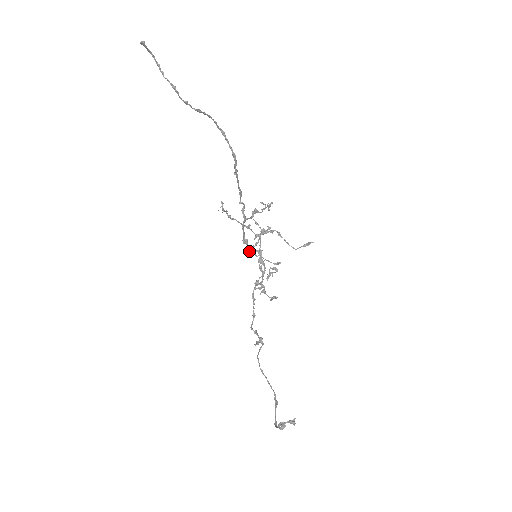
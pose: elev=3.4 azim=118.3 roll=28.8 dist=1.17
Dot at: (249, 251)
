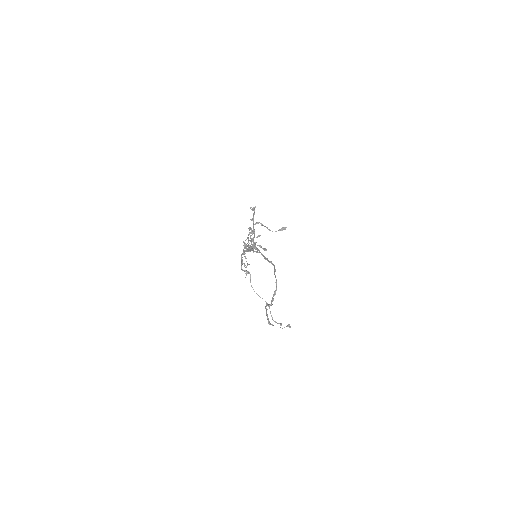
Dot at: occluded
